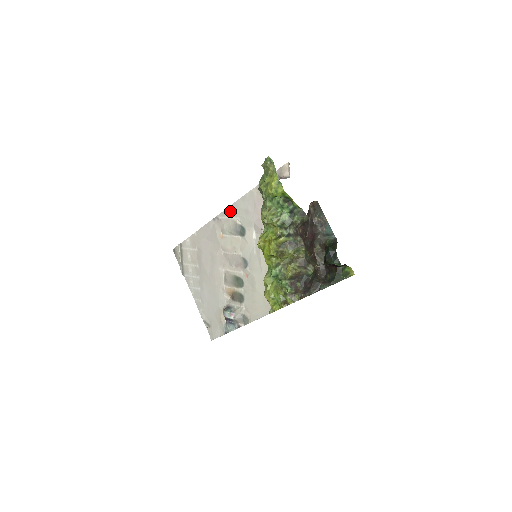
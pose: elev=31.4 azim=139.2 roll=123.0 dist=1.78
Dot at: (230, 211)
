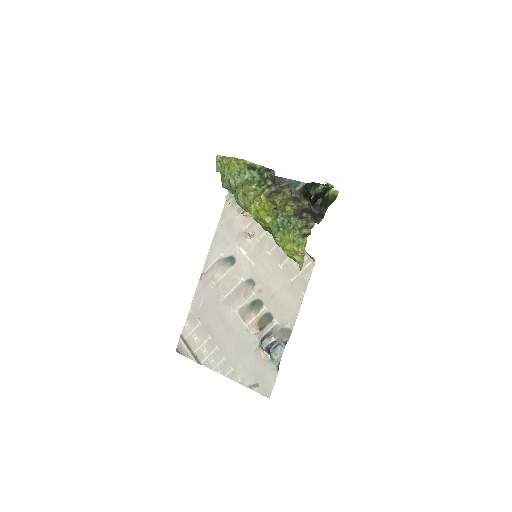
Dot at: (211, 256)
